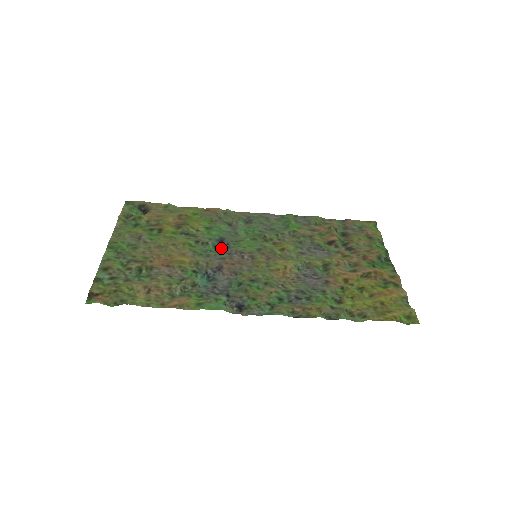
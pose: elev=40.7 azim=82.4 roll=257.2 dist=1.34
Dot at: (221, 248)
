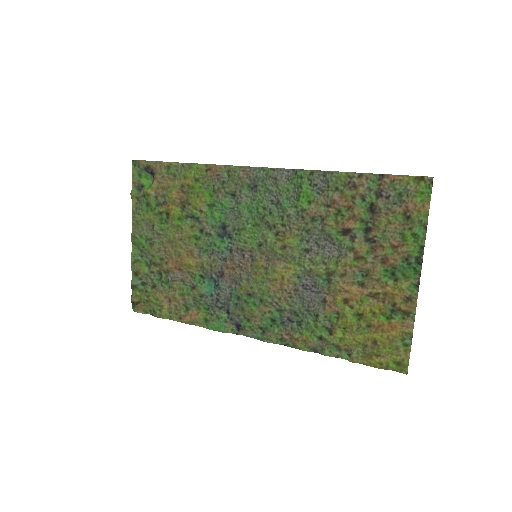
Dot at: (225, 237)
